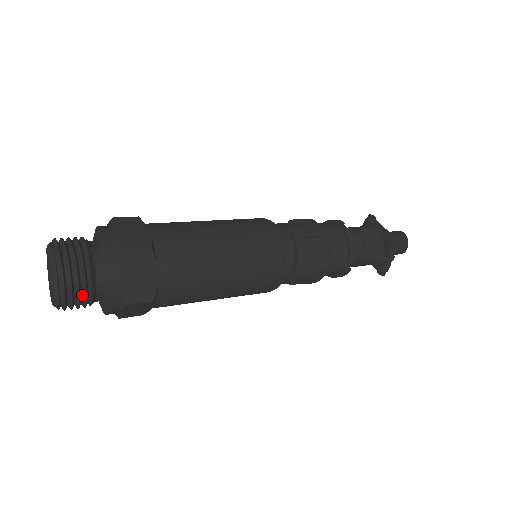
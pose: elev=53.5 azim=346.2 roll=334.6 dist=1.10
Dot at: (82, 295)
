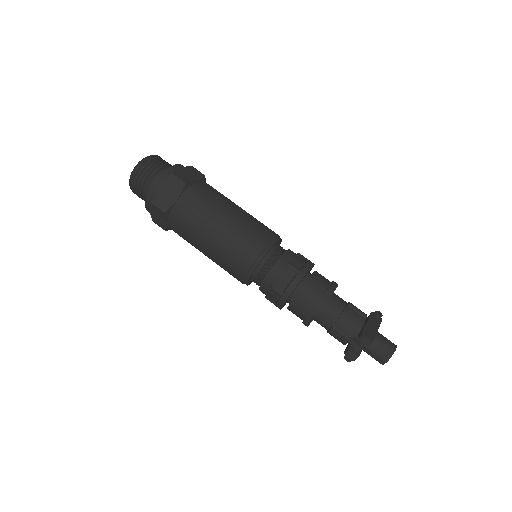
Dot at: (141, 186)
